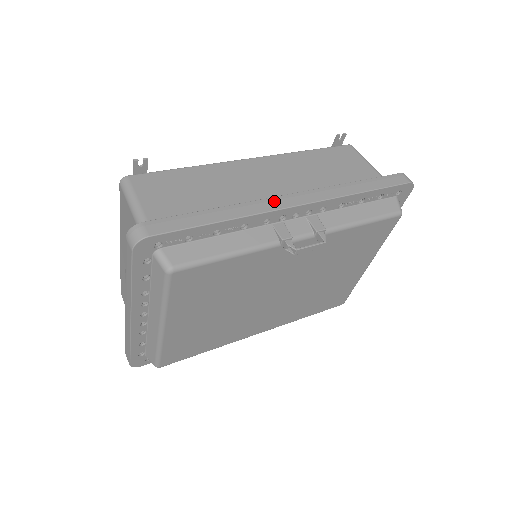
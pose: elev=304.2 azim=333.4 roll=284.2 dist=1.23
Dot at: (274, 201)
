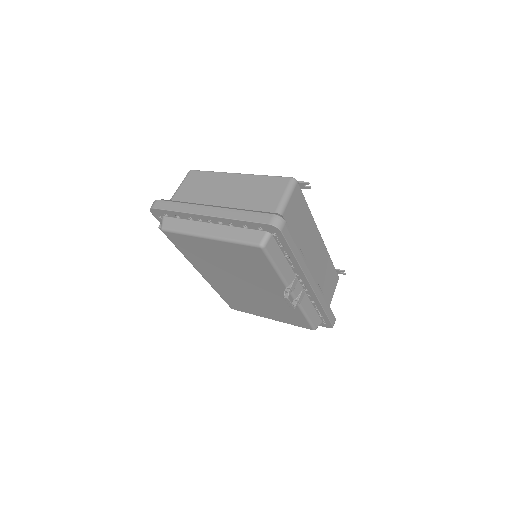
Dot at: (310, 273)
